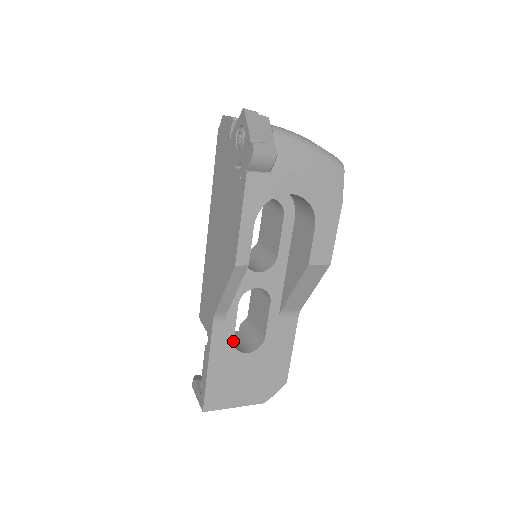
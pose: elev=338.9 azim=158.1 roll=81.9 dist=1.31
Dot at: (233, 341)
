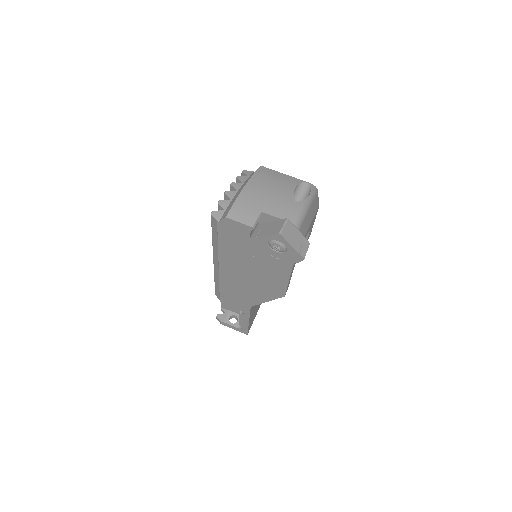
Dot at: occluded
